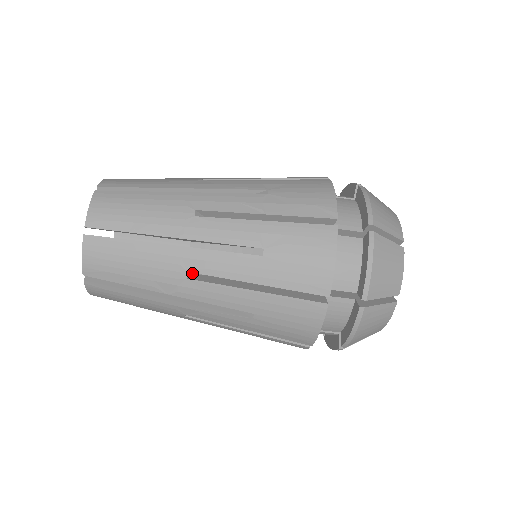
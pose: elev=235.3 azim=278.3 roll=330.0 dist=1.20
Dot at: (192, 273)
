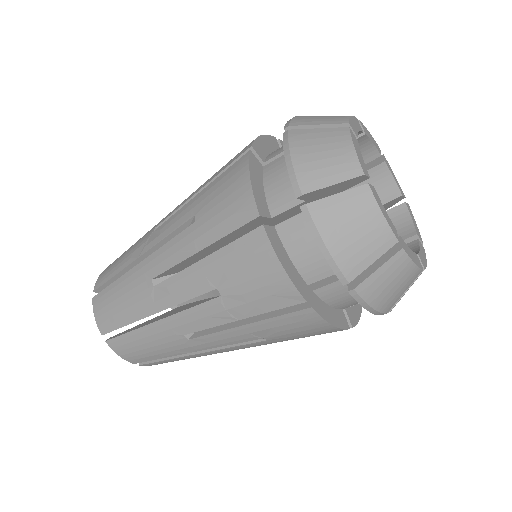
Dot at: occluded
